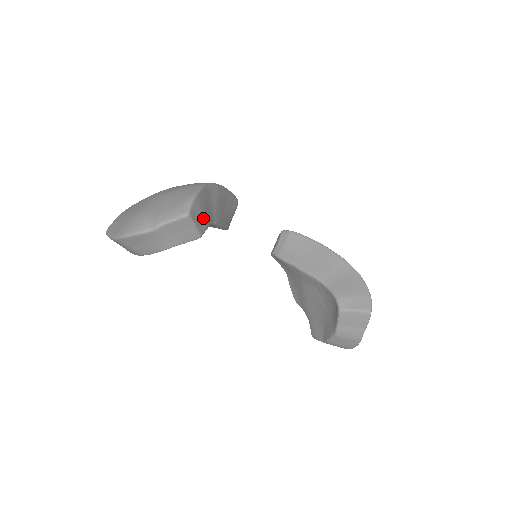
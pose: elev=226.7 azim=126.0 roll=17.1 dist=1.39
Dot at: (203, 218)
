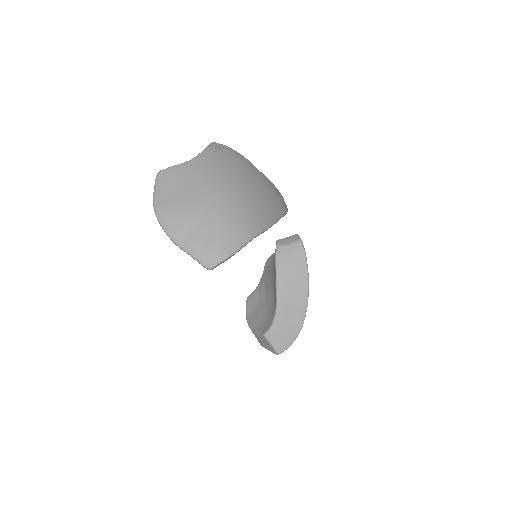
Dot at: occluded
